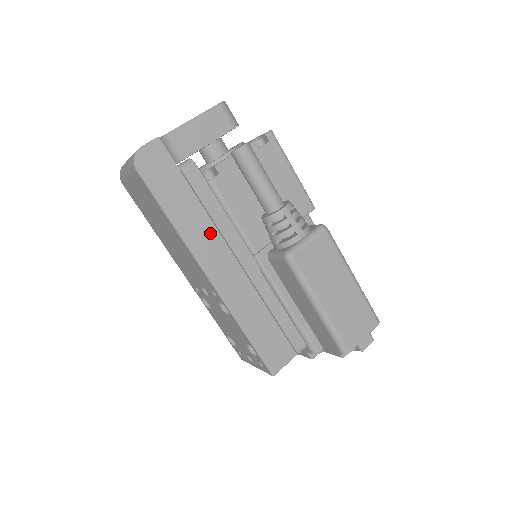
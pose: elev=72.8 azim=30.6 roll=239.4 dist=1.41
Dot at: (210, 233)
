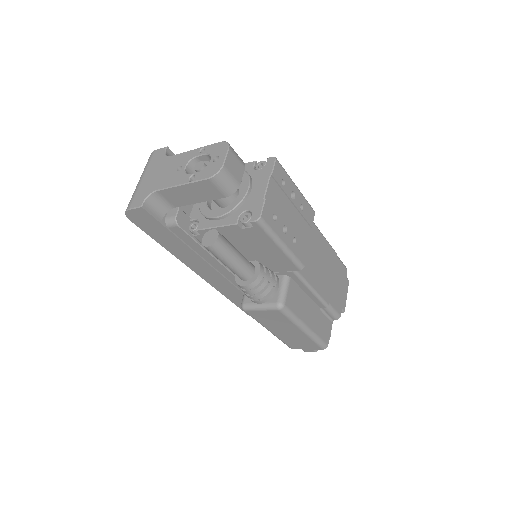
Dot at: (196, 258)
